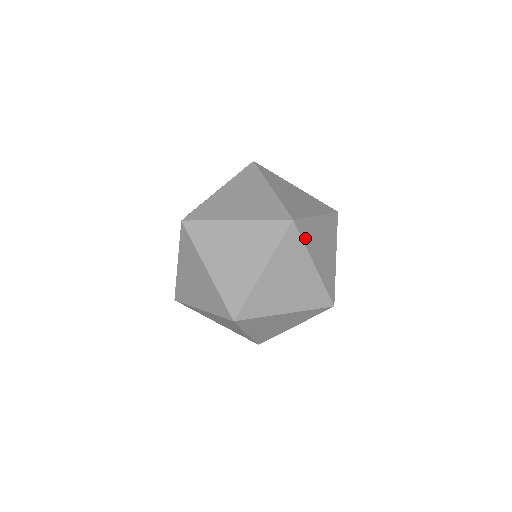
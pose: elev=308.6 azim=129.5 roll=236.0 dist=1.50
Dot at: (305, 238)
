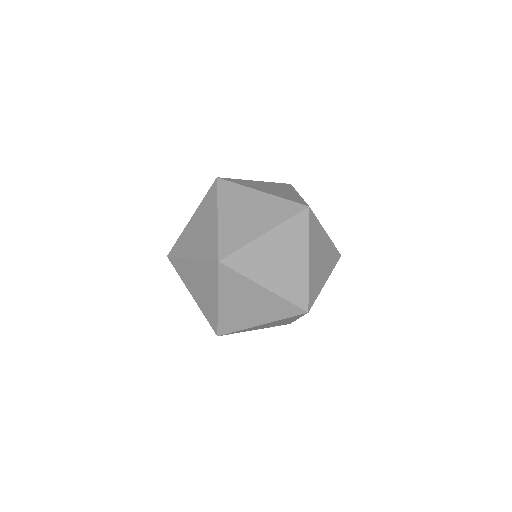
Dot at: occluded
